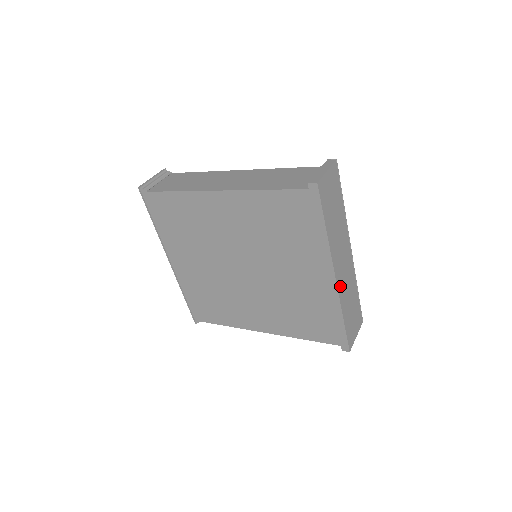
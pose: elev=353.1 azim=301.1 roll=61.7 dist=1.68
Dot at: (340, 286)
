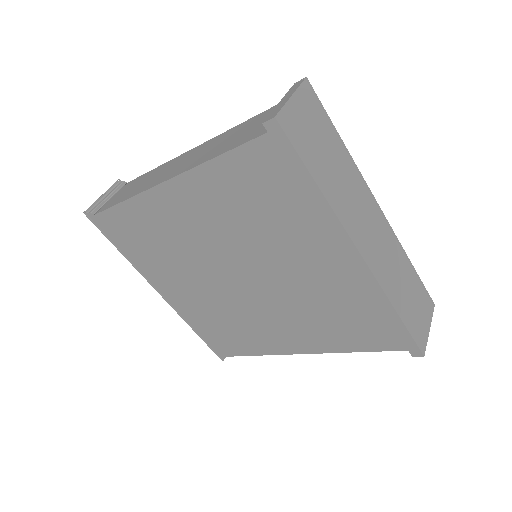
Dot at: (374, 265)
